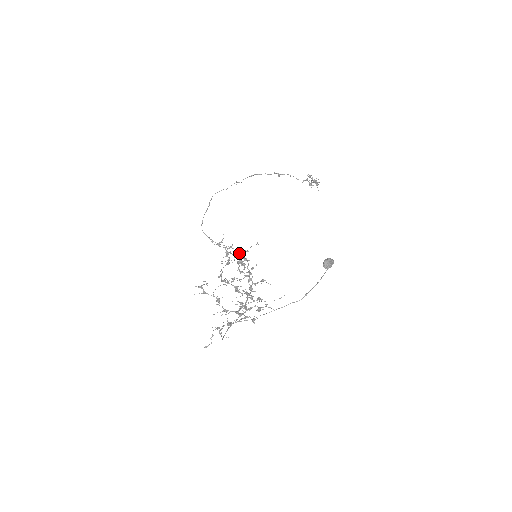
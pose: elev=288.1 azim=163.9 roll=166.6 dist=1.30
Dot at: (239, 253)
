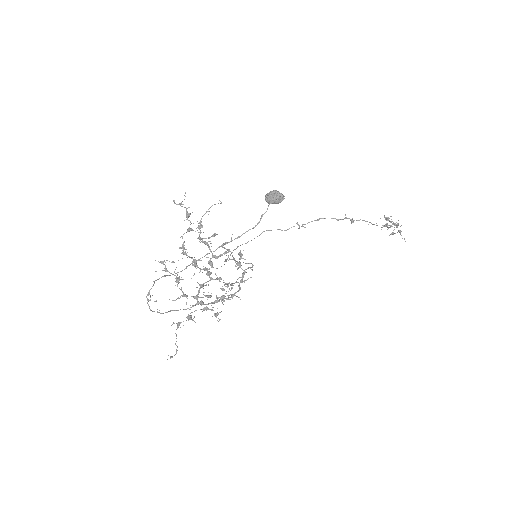
Dot at: occluded
